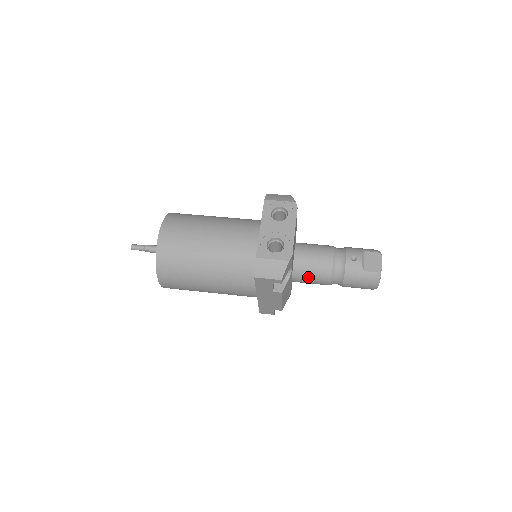
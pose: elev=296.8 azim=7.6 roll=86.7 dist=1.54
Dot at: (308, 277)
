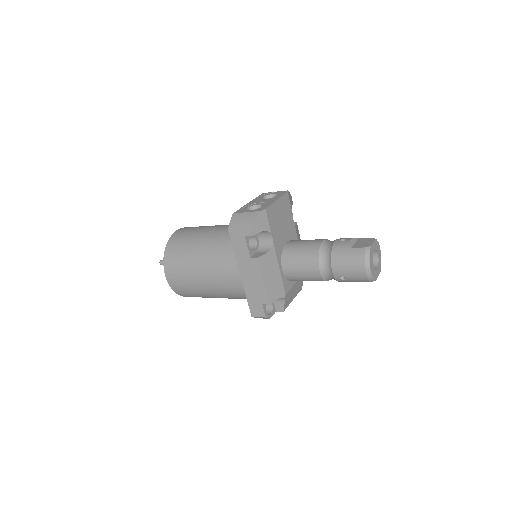
Dot at: (296, 262)
